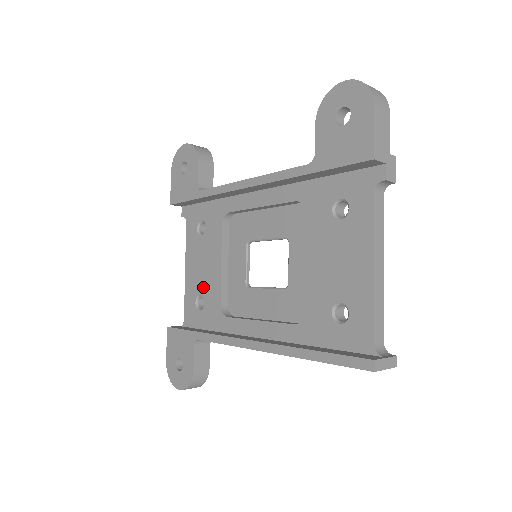
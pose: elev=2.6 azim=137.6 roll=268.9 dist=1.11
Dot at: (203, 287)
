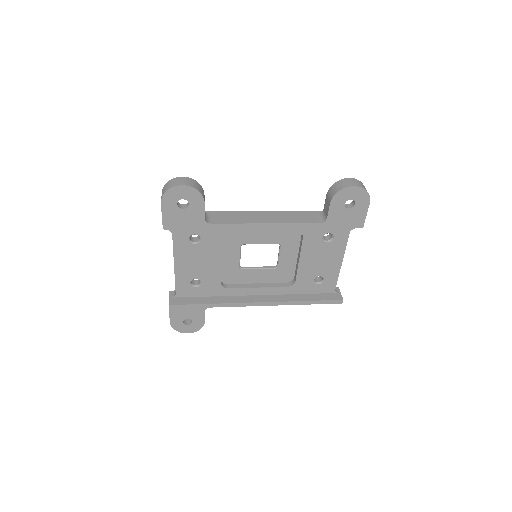
Dot at: (200, 275)
